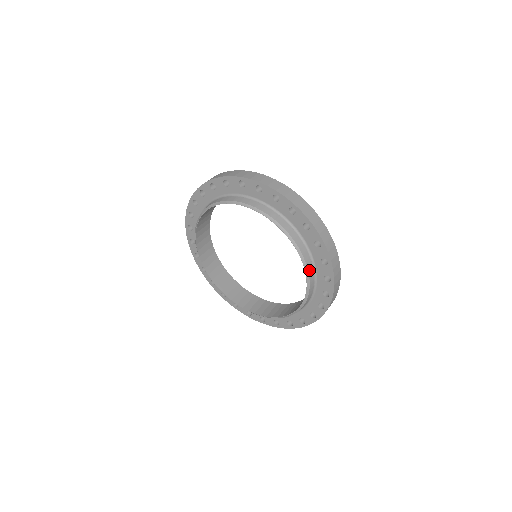
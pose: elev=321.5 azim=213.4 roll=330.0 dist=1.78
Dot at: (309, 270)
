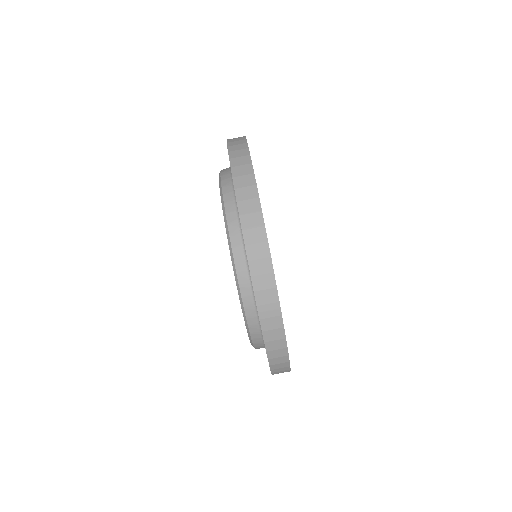
Dot at: occluded
